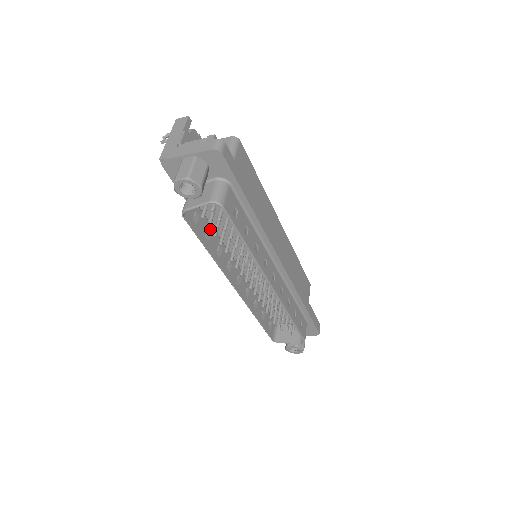
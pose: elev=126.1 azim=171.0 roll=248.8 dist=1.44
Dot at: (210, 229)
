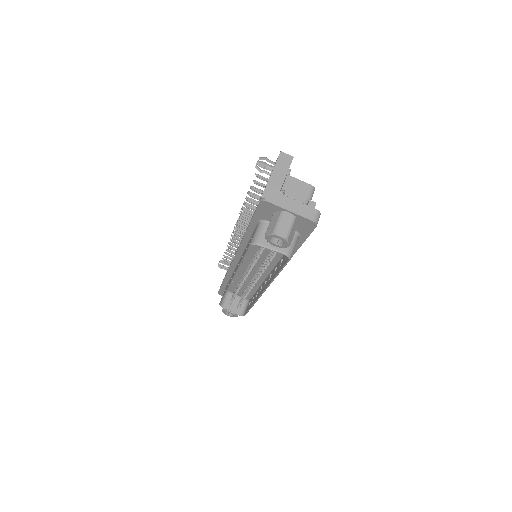
Dot at: occluded
